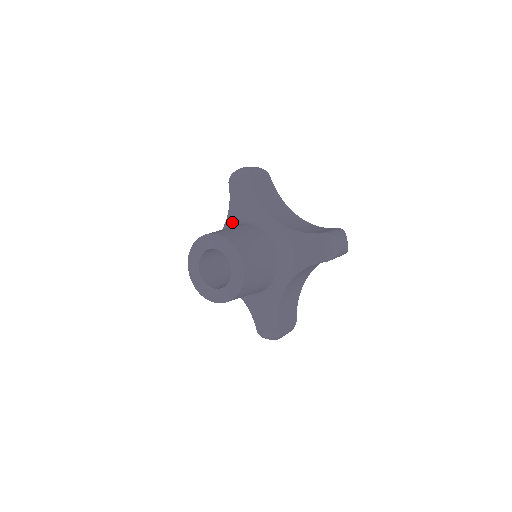
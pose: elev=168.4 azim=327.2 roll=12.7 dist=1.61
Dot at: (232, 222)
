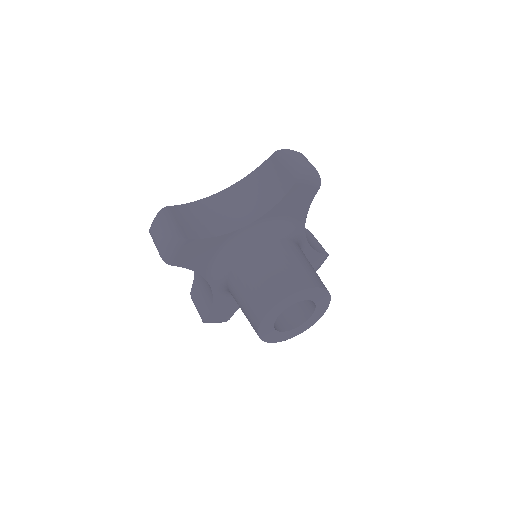
Dot at: (267, 224)
